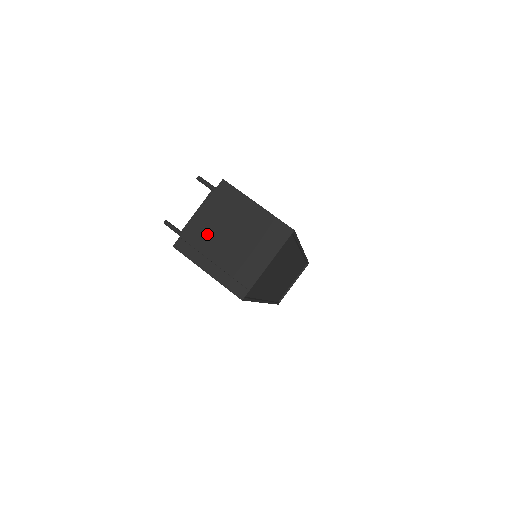
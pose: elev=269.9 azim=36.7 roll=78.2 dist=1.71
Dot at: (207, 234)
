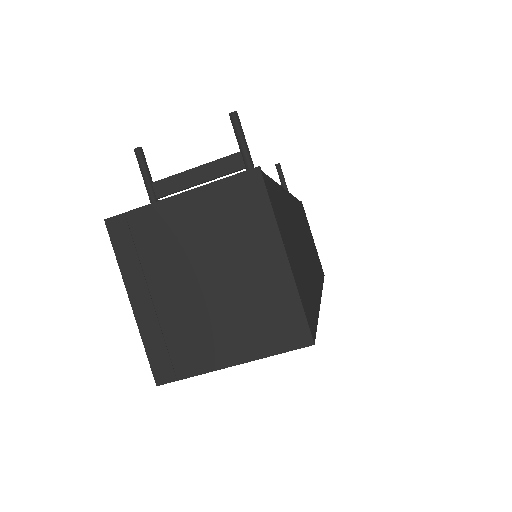
Dot at: (171, 242)
